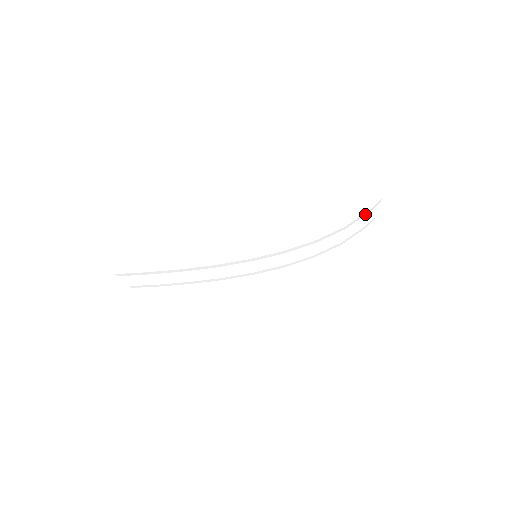
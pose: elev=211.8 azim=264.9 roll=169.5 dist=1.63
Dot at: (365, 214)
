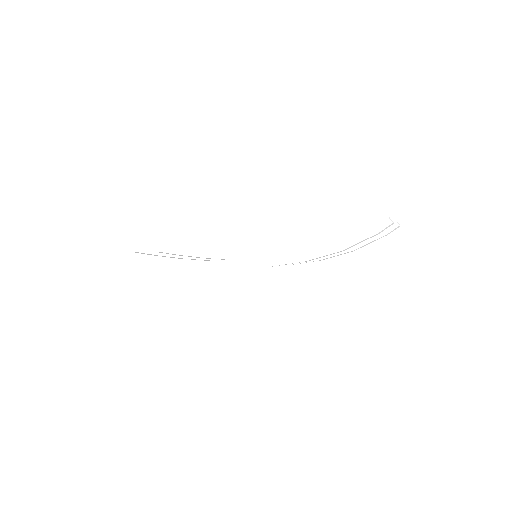
Dot at: (370, 237)
